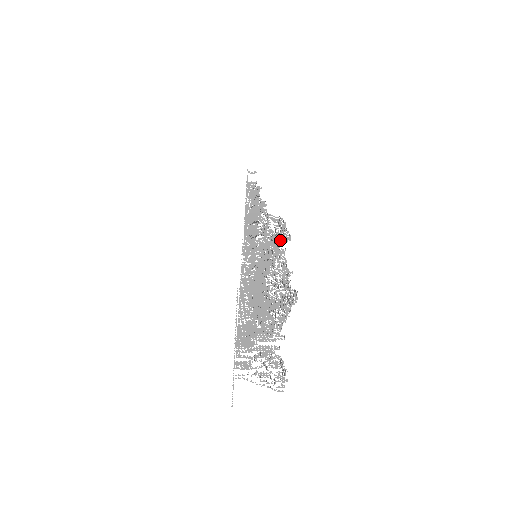
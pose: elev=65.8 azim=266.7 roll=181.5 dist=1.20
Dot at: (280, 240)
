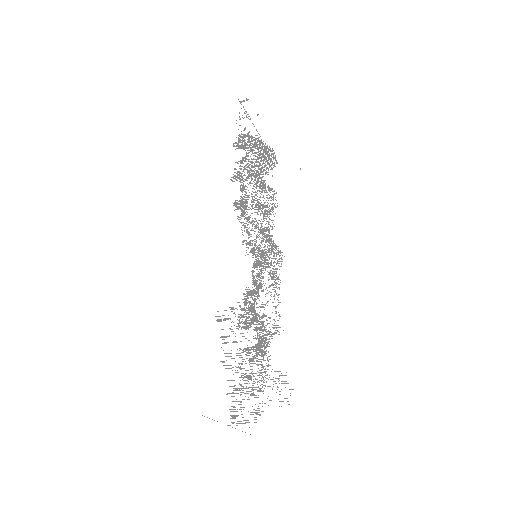
Dot at: (247, 300)
